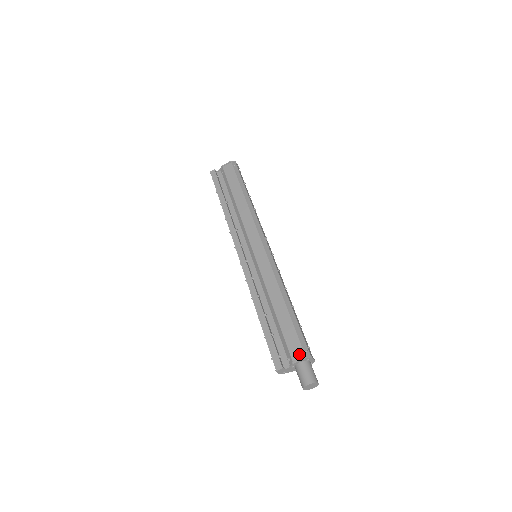
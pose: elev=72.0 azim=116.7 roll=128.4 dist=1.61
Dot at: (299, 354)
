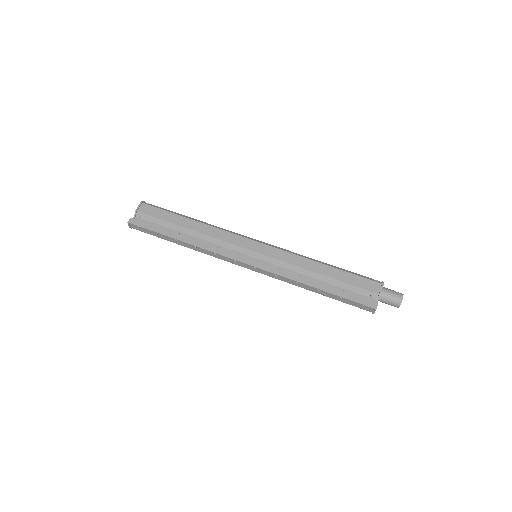
Dot at: (376, 286)
